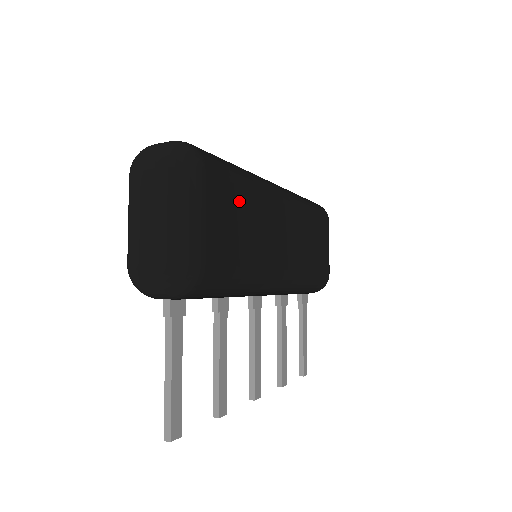
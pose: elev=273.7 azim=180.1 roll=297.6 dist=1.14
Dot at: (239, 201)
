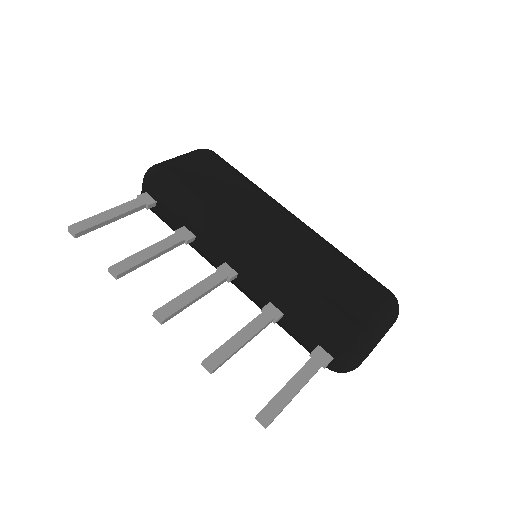
Dot at: (228, 178)
